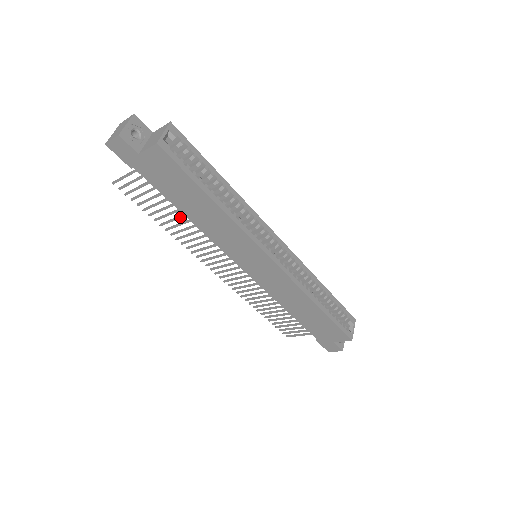
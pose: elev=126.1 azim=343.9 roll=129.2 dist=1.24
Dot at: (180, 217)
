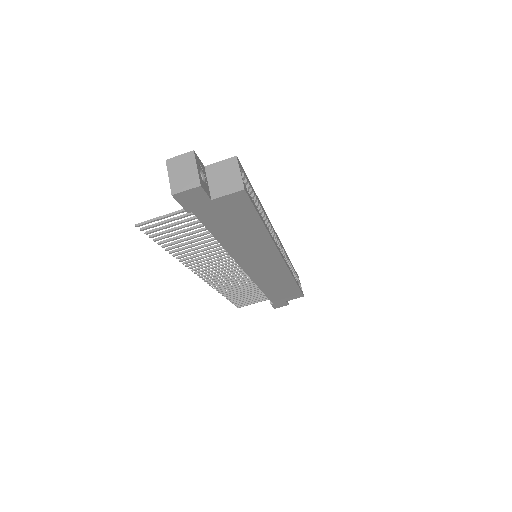
Dot at: (204, 243)
